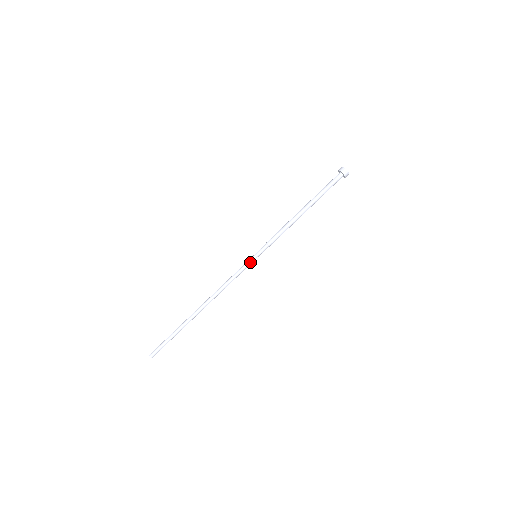
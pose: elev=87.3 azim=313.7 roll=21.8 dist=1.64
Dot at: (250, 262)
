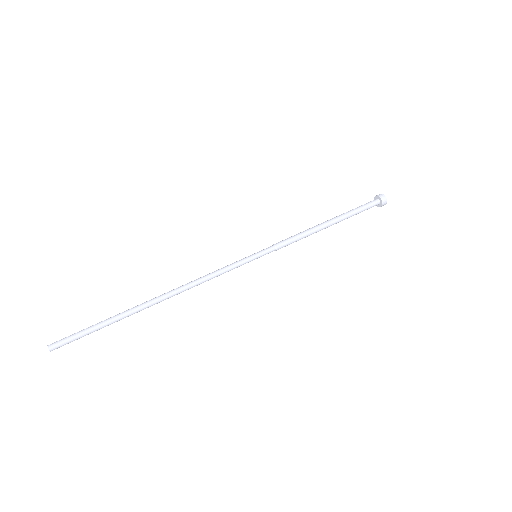
Dot at: (247, 261)
